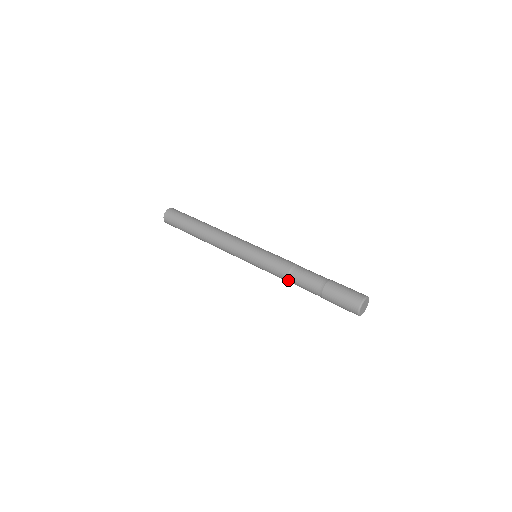
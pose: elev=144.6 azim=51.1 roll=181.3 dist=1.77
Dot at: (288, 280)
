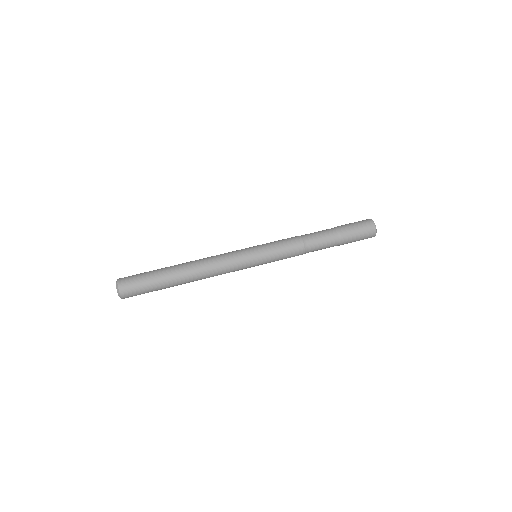
Dot at: (305, 249)
